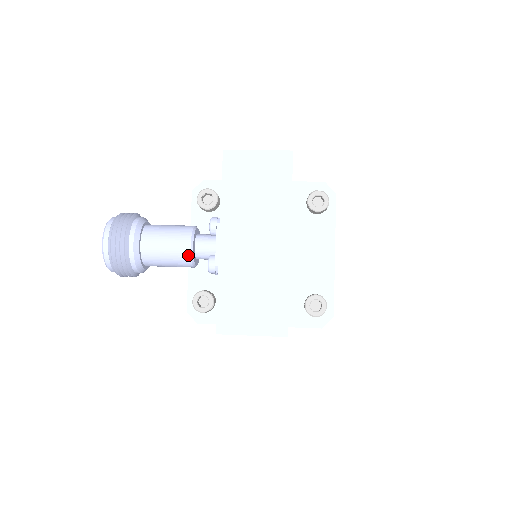
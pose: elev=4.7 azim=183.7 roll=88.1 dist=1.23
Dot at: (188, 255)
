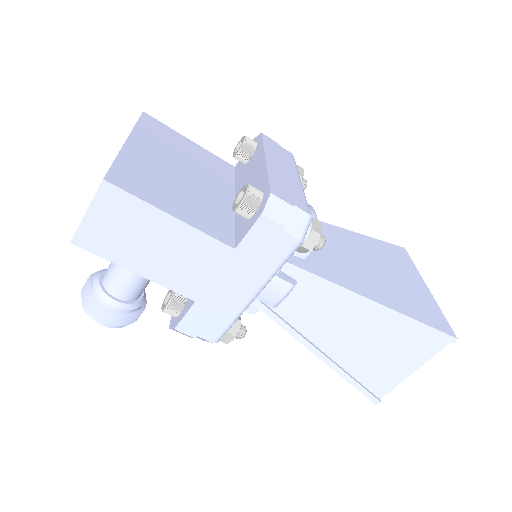
Dot at: occluded
